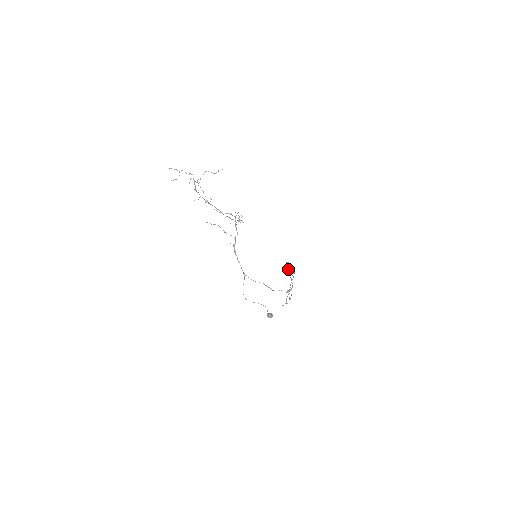
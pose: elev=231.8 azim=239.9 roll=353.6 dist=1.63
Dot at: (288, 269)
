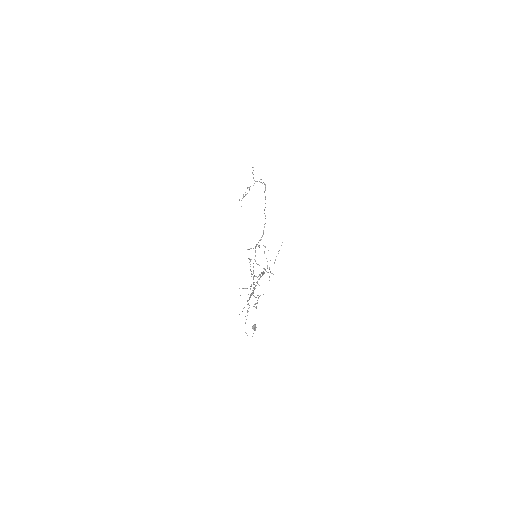
Dot at: (264, 210)
